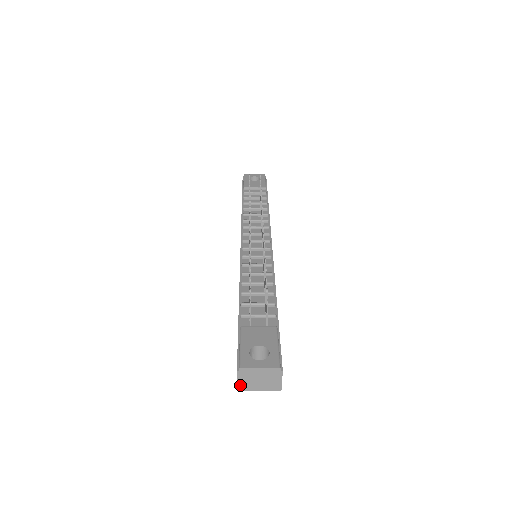
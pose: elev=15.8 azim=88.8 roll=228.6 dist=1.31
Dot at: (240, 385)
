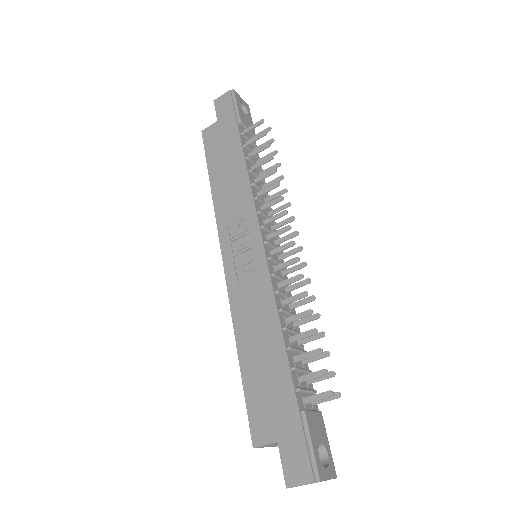
Dot at: occluded
